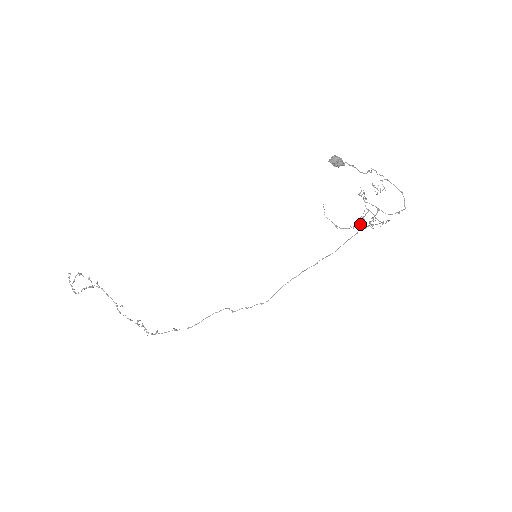
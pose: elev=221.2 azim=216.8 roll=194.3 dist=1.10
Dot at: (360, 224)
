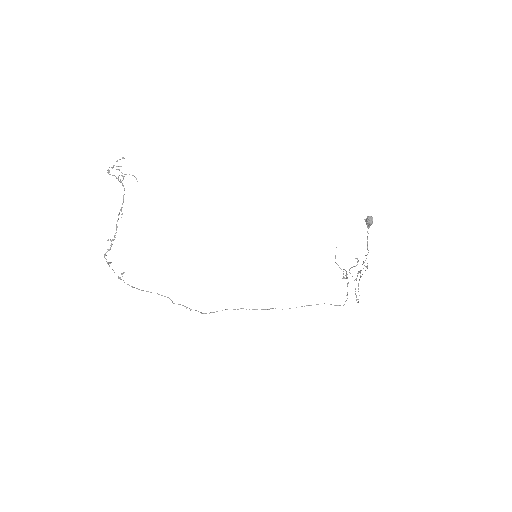
Dot at: (343, 277)
